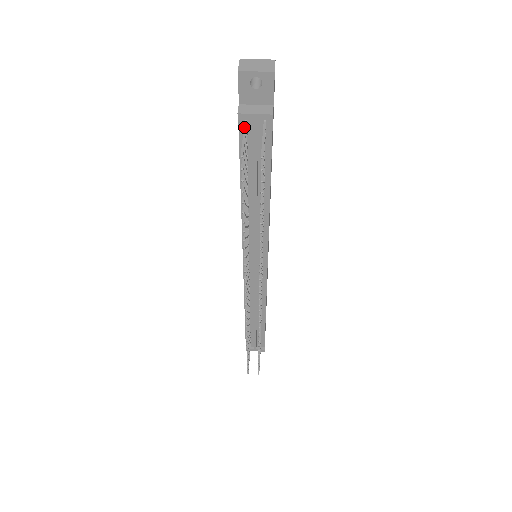
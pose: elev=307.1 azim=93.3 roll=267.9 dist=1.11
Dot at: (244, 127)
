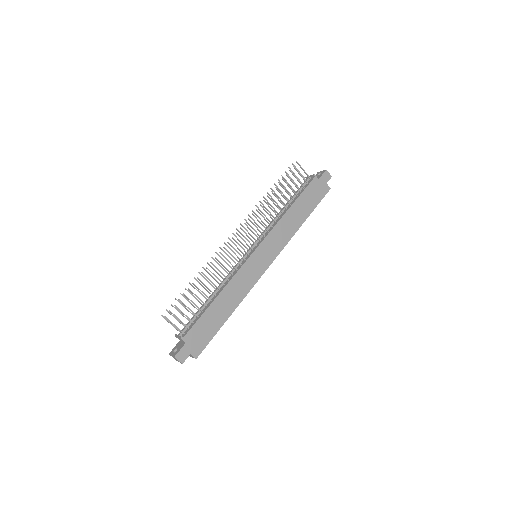
Dot at: (304, 177)
